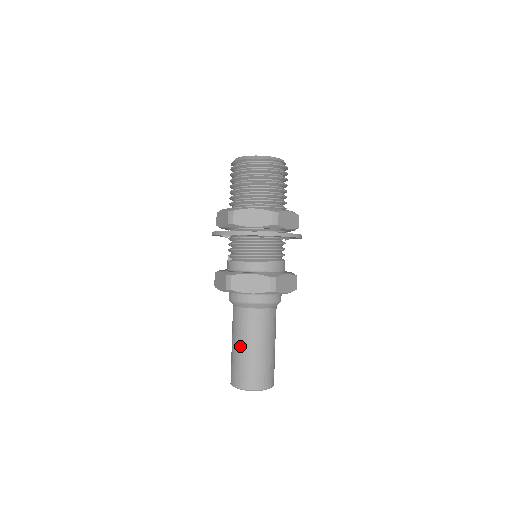
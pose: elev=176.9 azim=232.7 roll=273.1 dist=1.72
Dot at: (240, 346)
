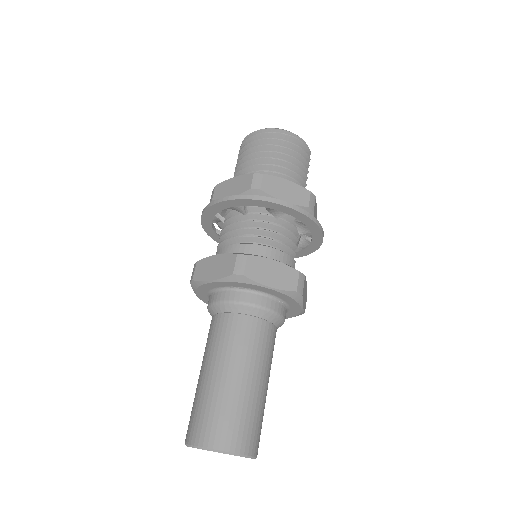
Dot at: (201, 372)
